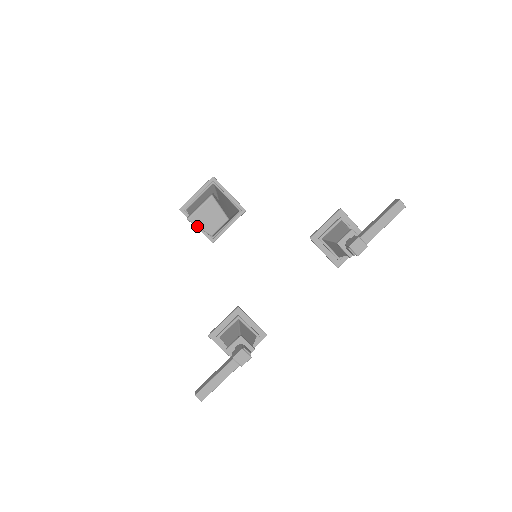
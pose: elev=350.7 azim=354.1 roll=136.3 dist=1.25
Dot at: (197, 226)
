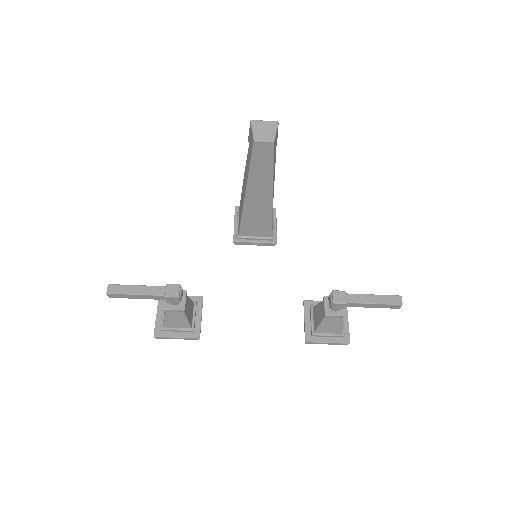
Dot at: (252, 128)
